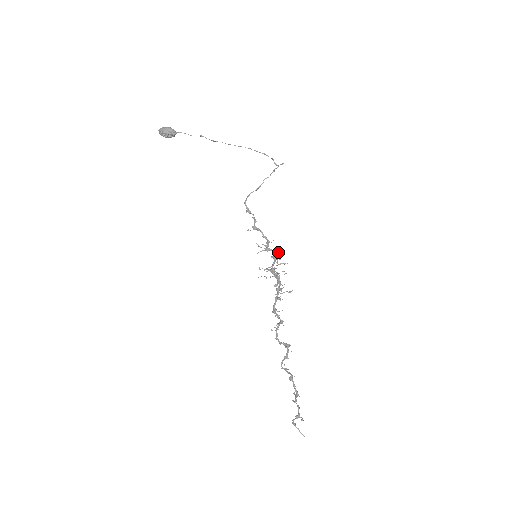
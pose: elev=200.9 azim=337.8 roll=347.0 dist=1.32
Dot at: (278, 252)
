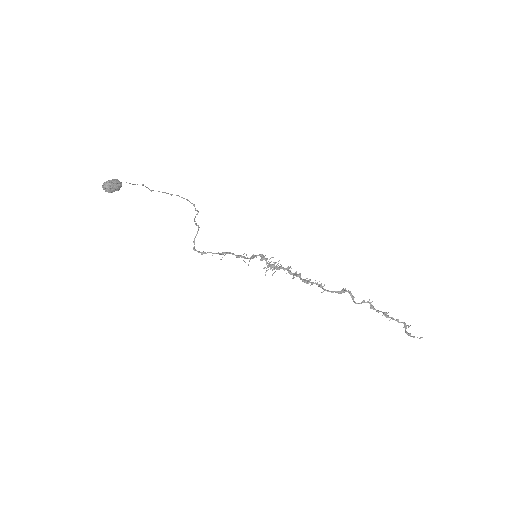
Dot at: (261, 254)
